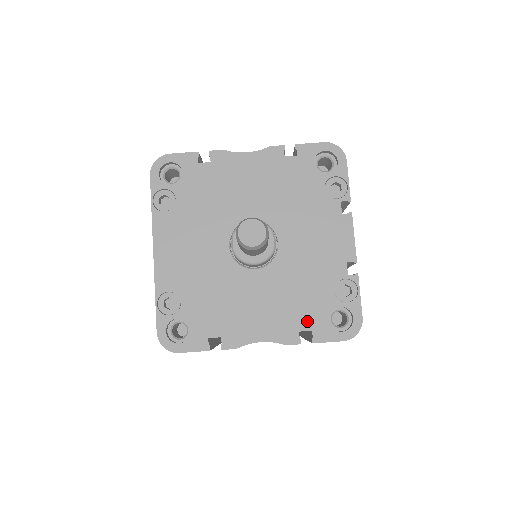
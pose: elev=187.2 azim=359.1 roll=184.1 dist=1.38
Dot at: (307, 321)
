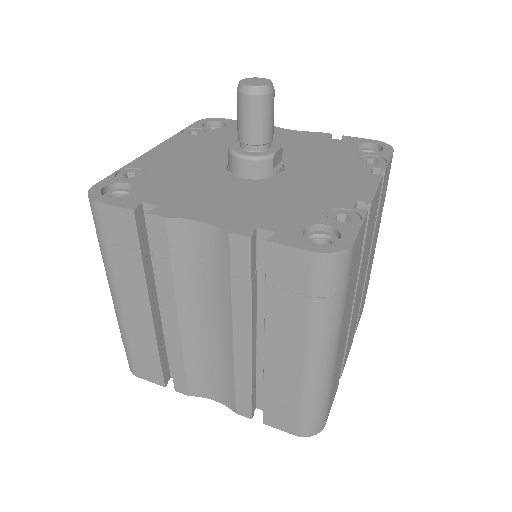
Dot at: (274, 223)
